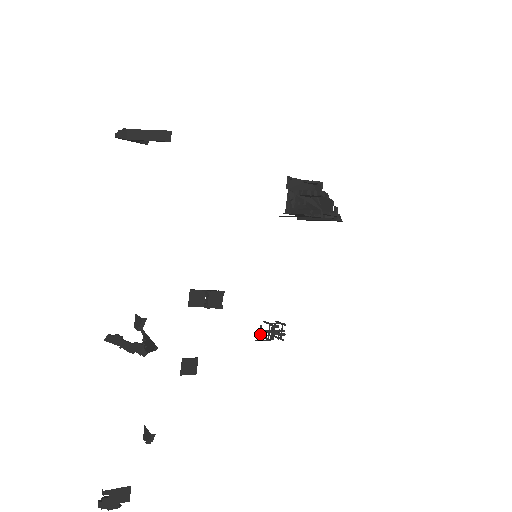
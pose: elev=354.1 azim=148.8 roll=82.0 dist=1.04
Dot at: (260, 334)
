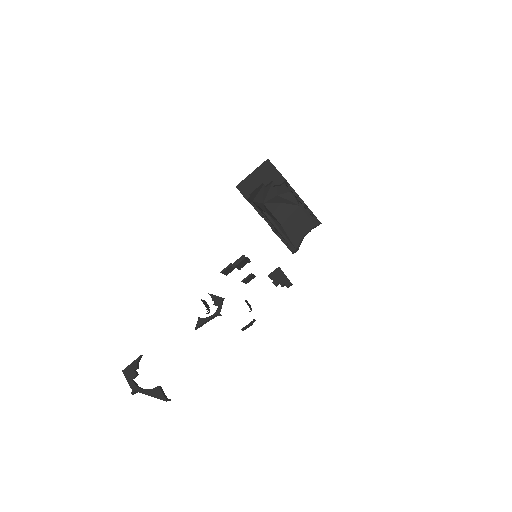
Dot at: occluded
